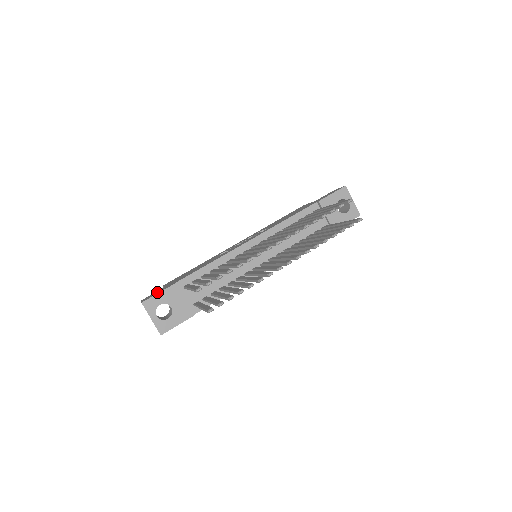
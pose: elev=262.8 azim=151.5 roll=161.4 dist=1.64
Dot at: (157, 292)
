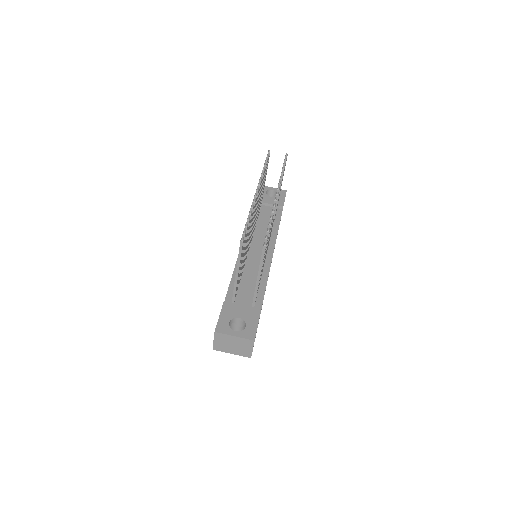
Dot at: occluded
